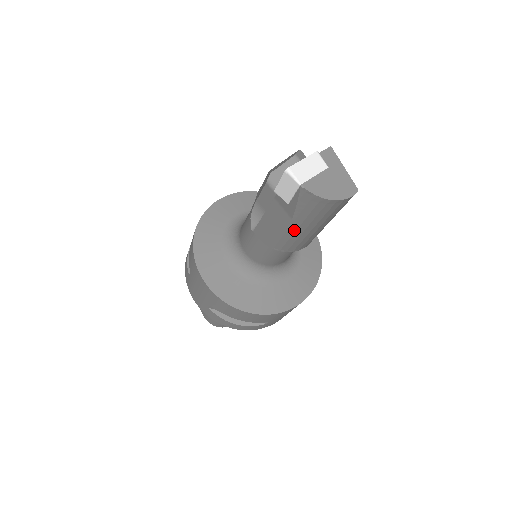
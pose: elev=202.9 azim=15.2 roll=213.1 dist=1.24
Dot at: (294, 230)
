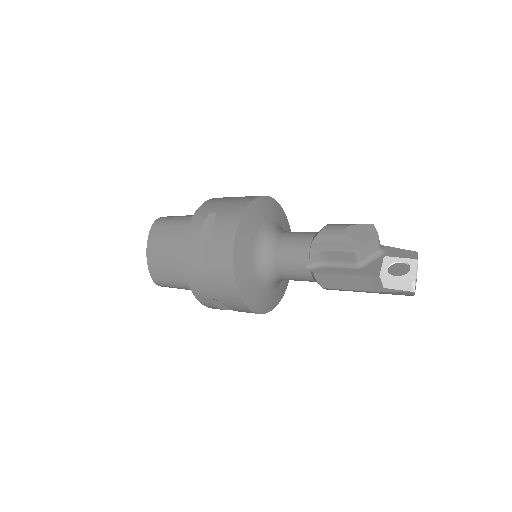
Dot at: occluded
